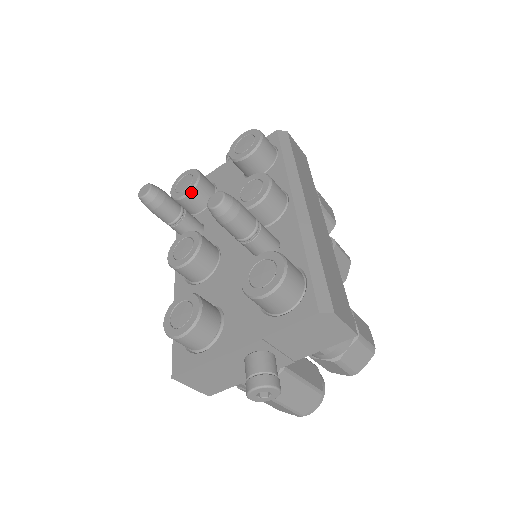
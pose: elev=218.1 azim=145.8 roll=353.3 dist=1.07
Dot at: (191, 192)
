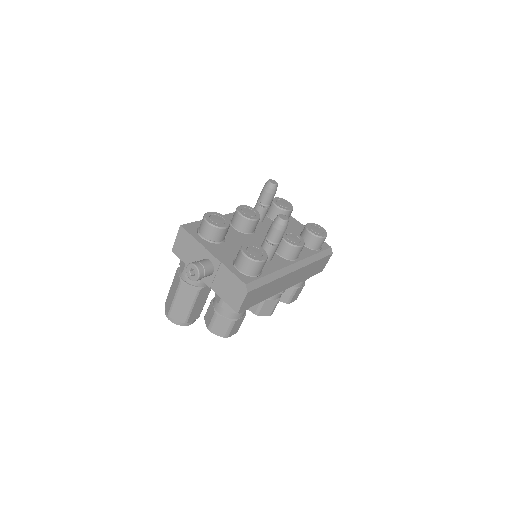
Dot at: (280, 209)
